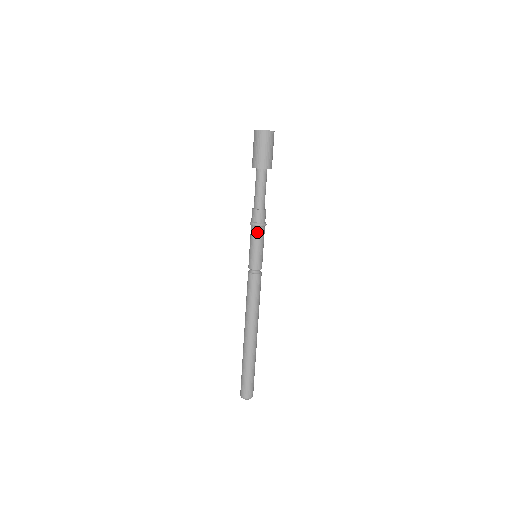
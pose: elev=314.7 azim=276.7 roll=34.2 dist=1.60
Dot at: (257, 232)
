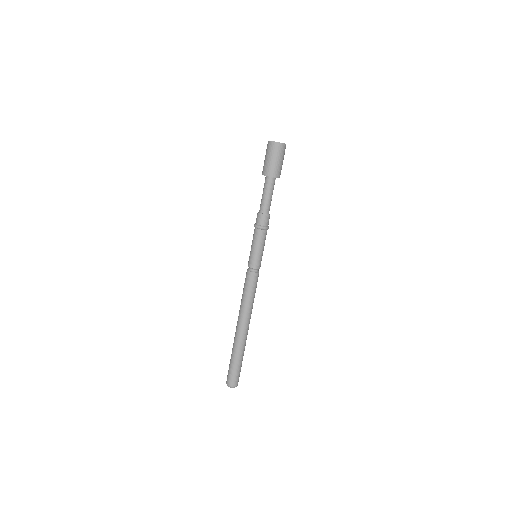
Dot at: (258, 234)
